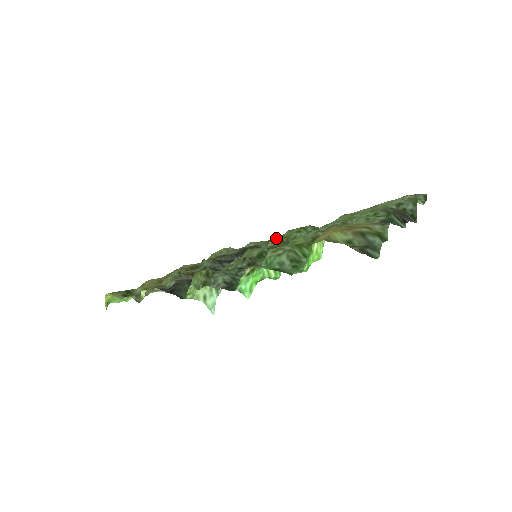
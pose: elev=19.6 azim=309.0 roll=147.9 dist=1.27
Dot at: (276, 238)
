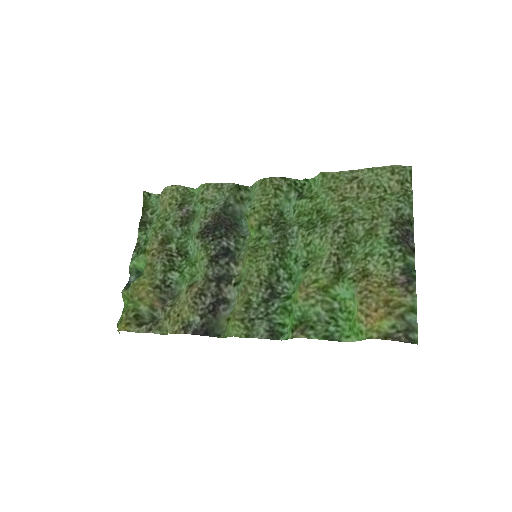
Dot at: (257, 212)
